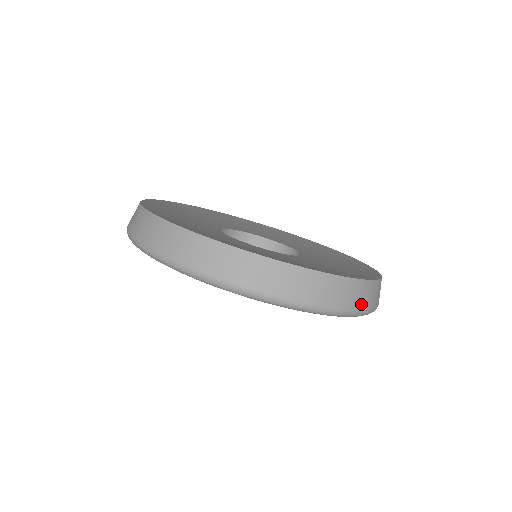
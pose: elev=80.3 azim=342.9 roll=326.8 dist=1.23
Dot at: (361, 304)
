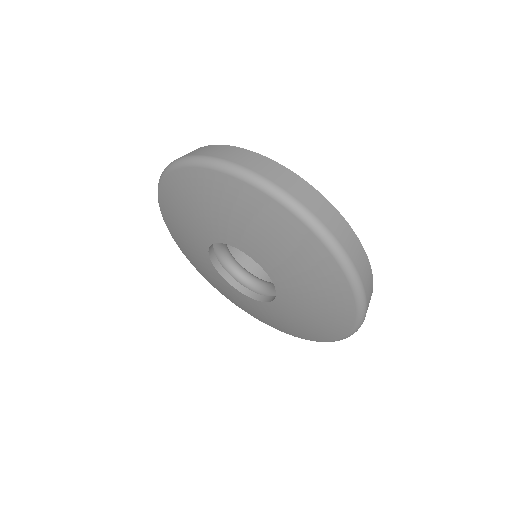
Dot at: (335, 232)
